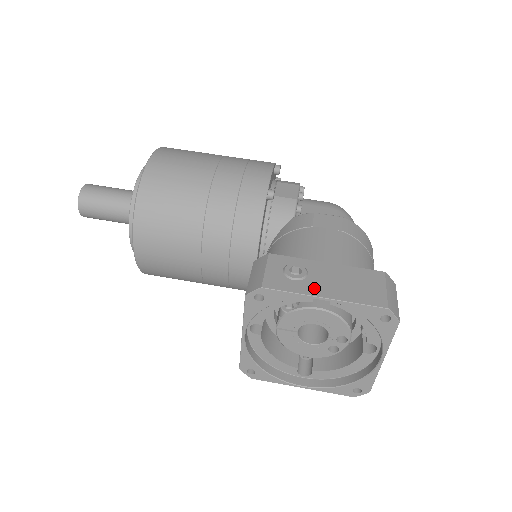
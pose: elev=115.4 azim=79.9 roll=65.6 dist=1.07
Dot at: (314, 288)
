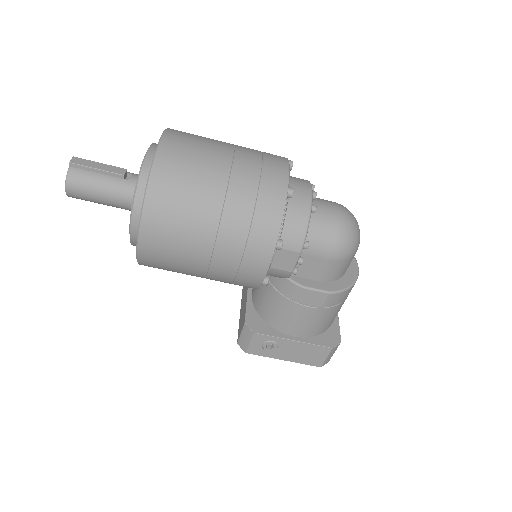
Dot at: (279, 356)
